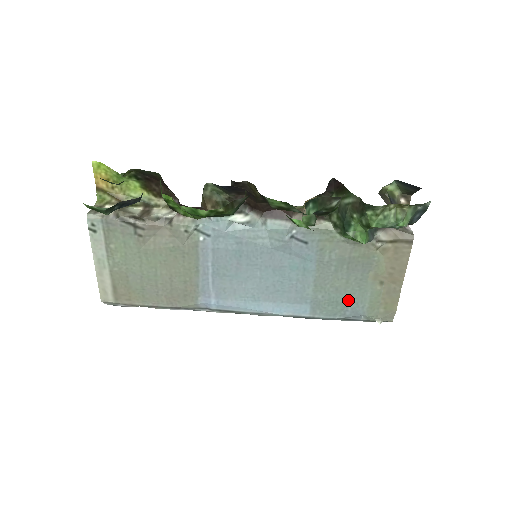
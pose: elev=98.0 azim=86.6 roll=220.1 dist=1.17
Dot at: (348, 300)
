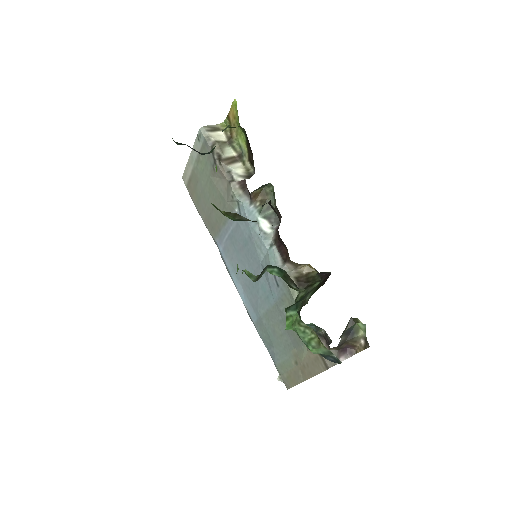
Dot at: (275, 344)
